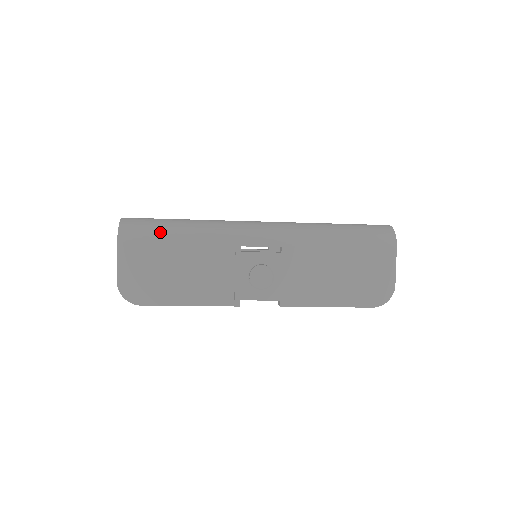
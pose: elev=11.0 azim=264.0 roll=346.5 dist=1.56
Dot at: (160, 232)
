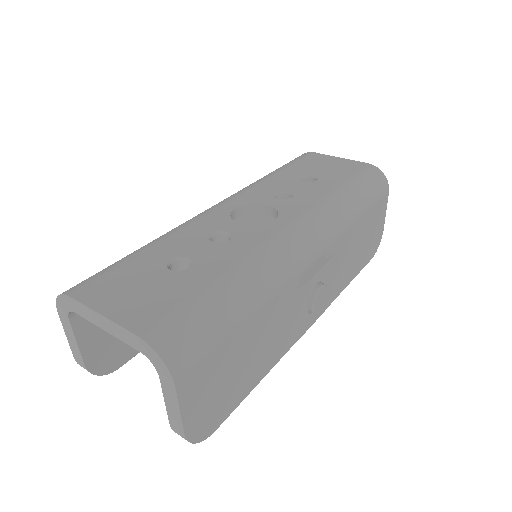
Dot at: (221, 327)
